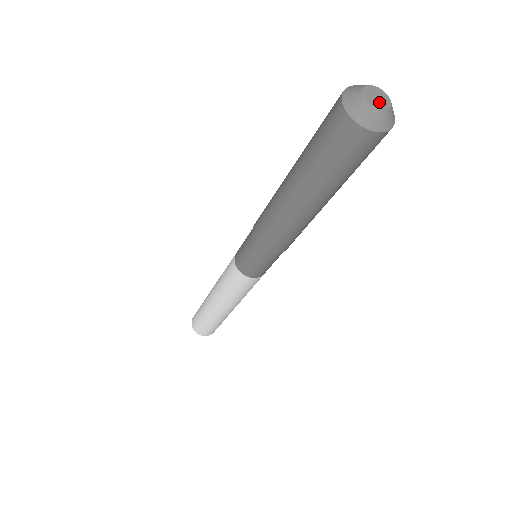
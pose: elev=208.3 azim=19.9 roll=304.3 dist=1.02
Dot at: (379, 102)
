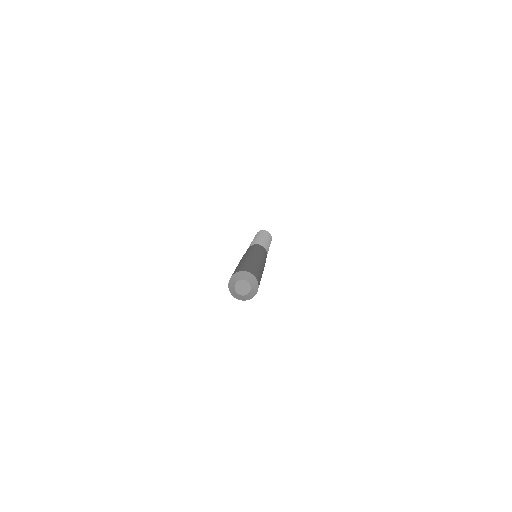
Dot at: (241, 290)
